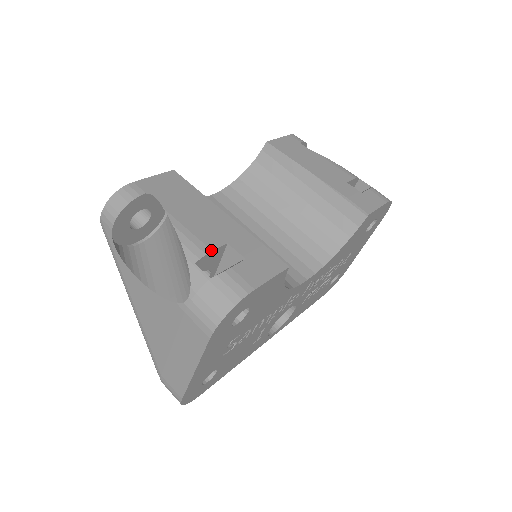
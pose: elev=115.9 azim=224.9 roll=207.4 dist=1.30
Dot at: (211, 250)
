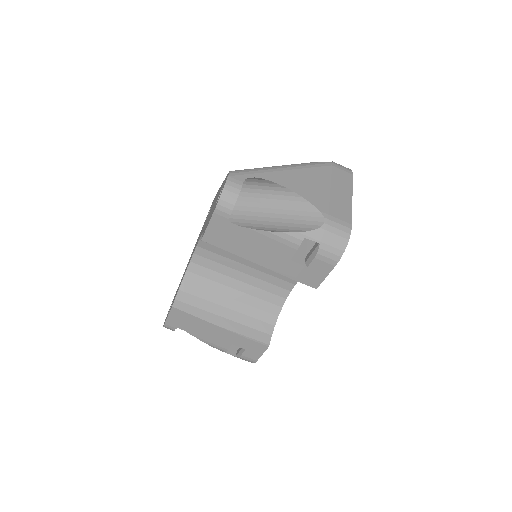
Dot at: (227, 350)
